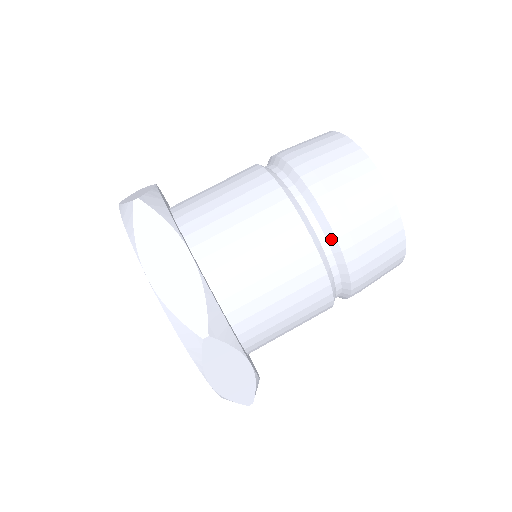
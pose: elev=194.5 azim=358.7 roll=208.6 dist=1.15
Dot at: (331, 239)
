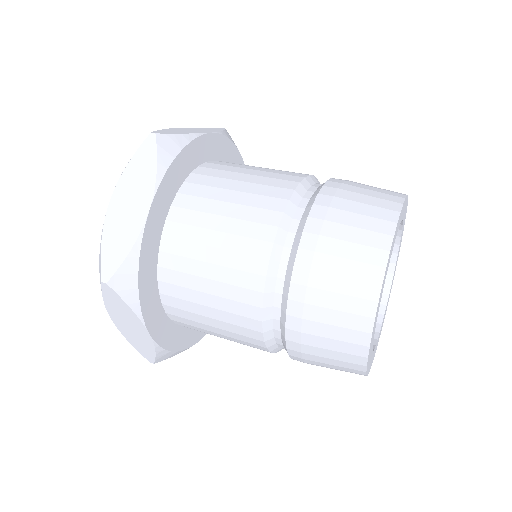
Dot at: (285, 295)
